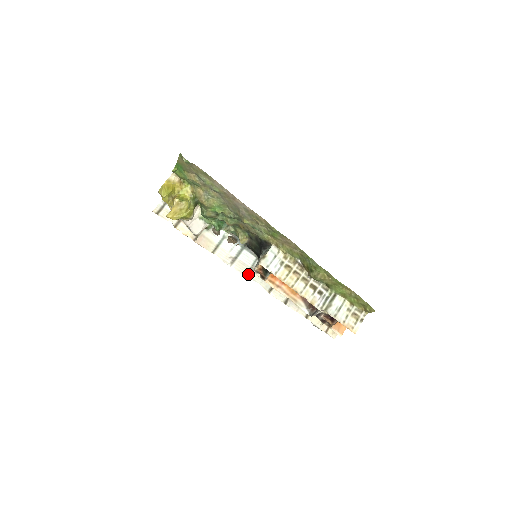
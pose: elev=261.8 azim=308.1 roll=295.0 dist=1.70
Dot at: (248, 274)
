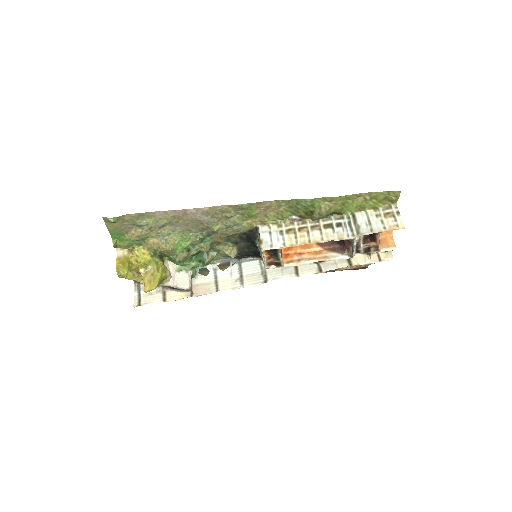
Dot at: (265, 279)
